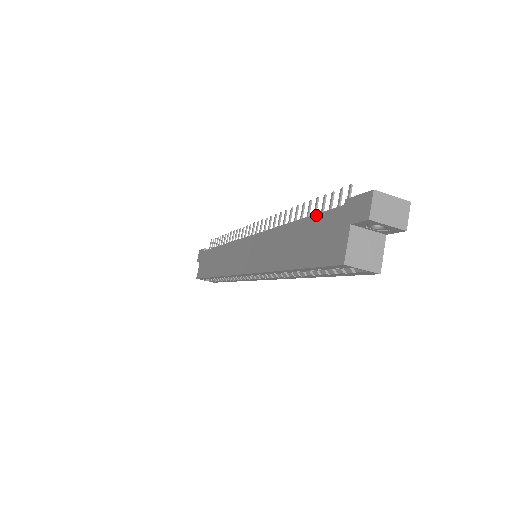
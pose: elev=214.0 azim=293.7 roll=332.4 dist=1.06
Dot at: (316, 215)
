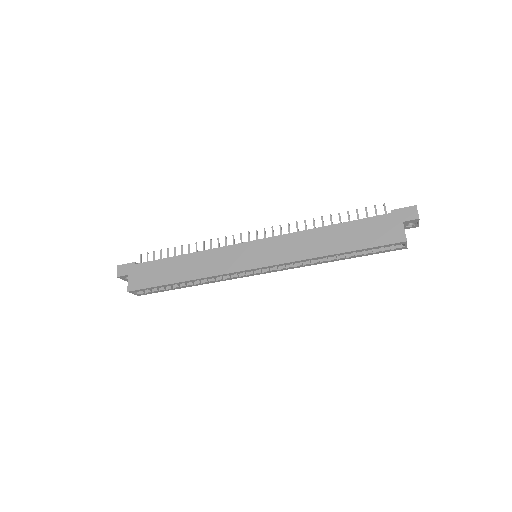
Dot at: (361, 219)
